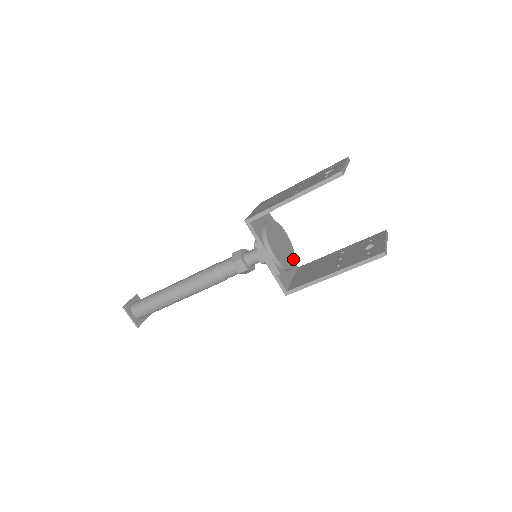
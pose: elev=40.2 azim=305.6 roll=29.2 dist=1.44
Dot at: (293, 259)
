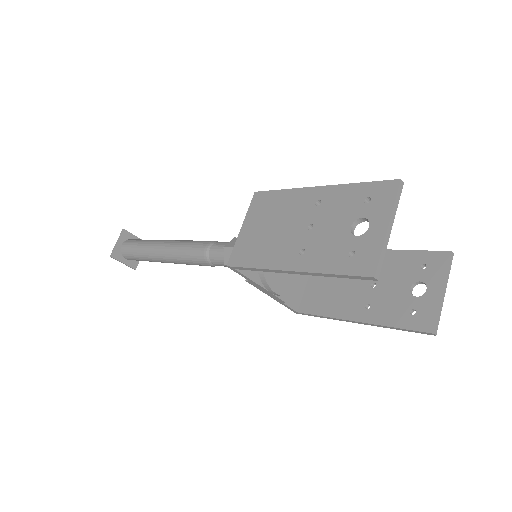
Dot at: occluded
